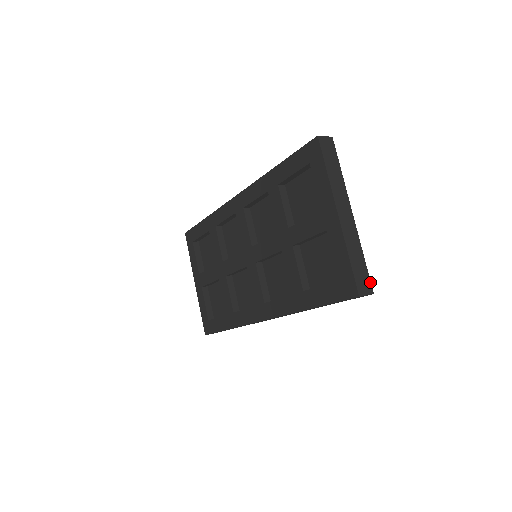
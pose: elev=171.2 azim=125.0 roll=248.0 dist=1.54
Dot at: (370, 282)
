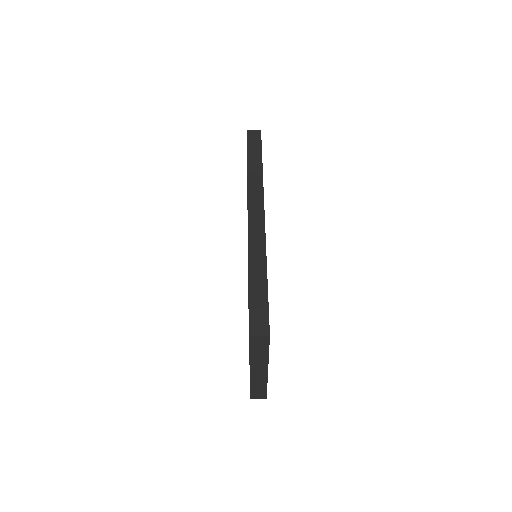
Dot at: (266, 395)
